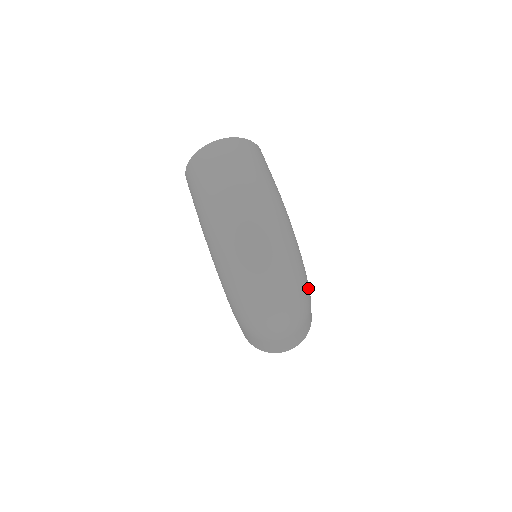
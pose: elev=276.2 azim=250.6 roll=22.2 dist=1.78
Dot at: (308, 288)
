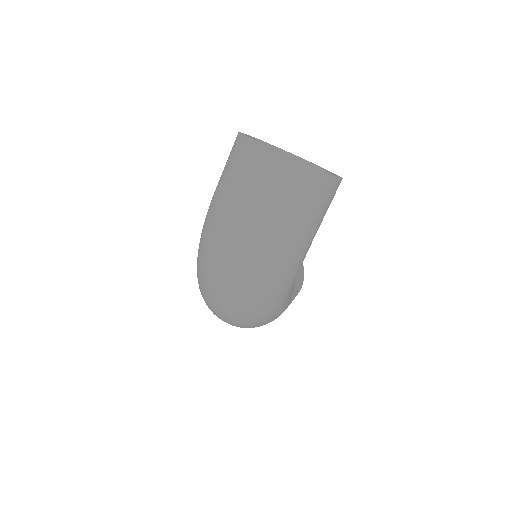
Dot at: (277, 317)
